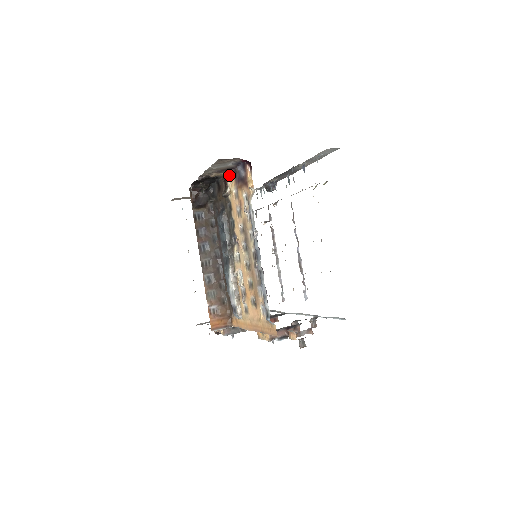
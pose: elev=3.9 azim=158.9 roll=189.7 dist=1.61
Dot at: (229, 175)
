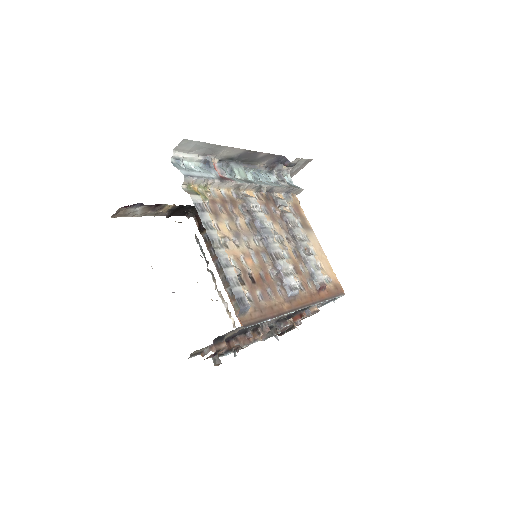
Dot at: occluded
